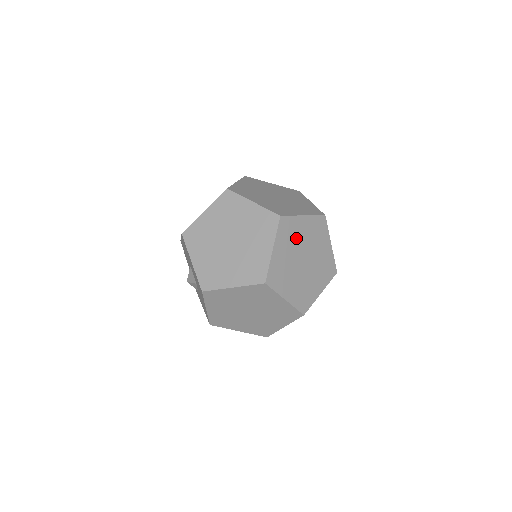
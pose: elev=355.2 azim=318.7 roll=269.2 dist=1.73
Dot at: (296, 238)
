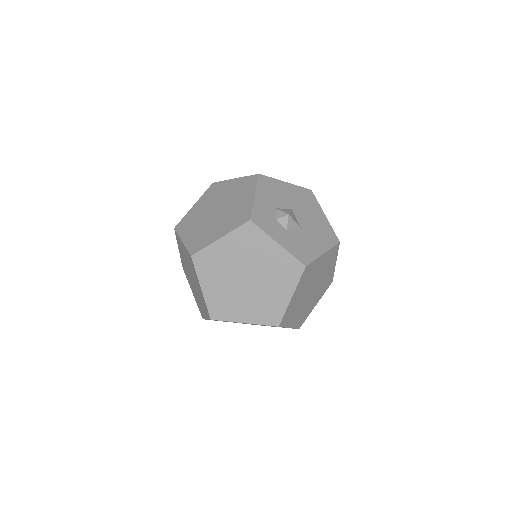
Dot at: (223, 264)
